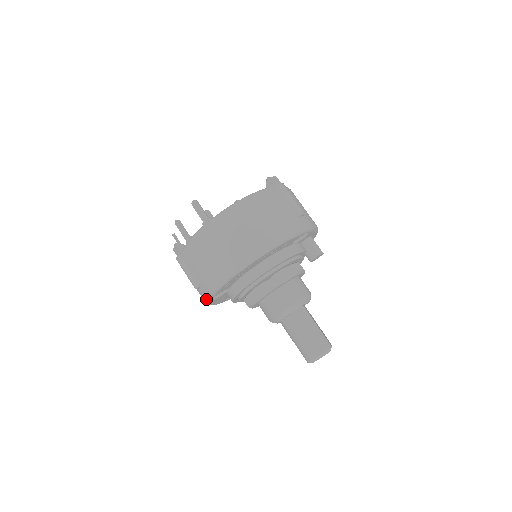
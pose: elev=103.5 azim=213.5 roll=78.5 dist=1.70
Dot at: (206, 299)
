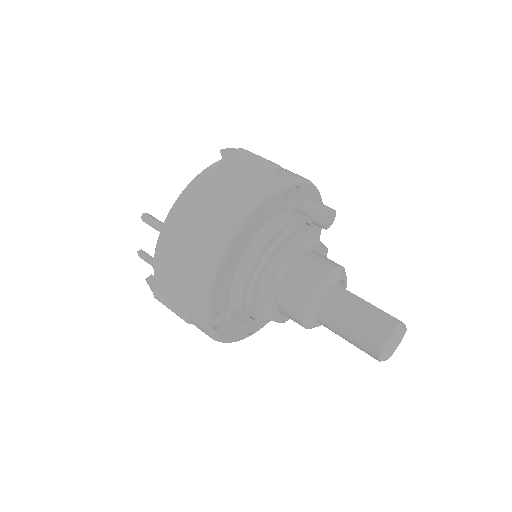
Dot at: (206, 330)
